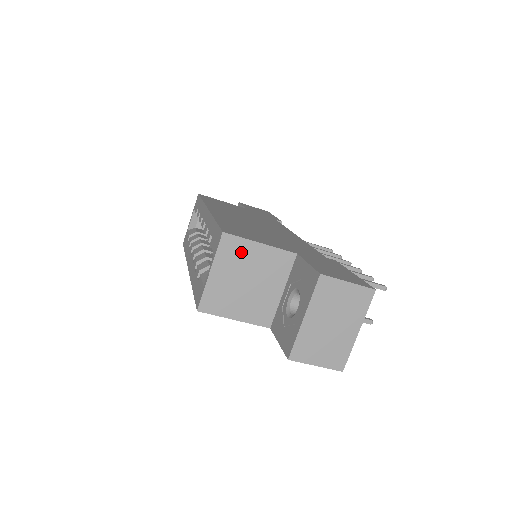
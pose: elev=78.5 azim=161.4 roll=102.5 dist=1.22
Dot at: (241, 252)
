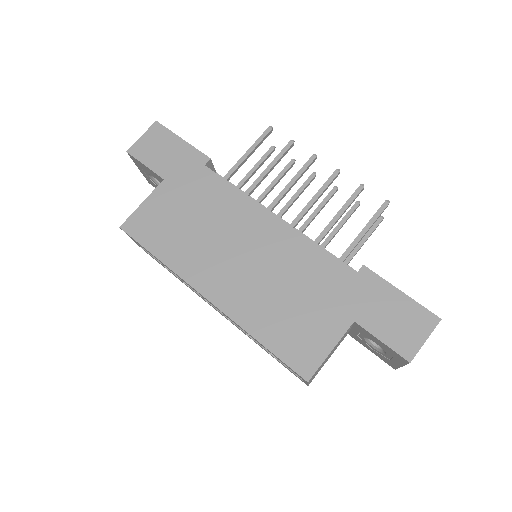
Dot at: (321, 365)
